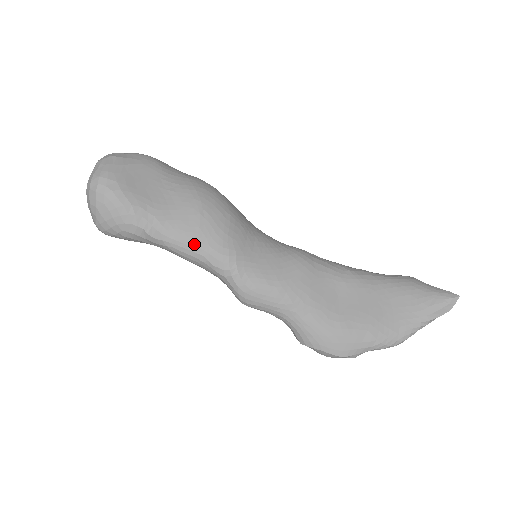
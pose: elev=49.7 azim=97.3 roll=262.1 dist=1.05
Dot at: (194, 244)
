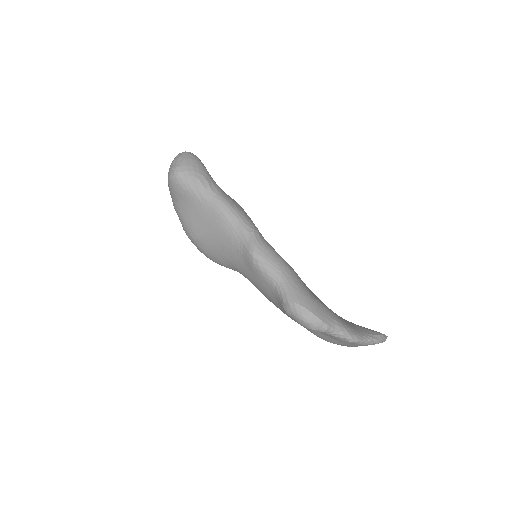
Dot at: (235, 207)
